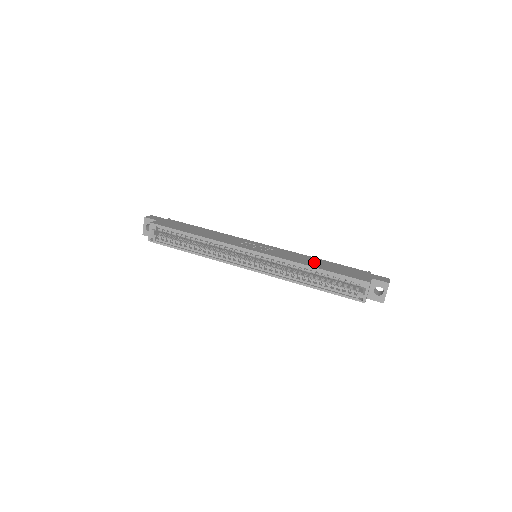
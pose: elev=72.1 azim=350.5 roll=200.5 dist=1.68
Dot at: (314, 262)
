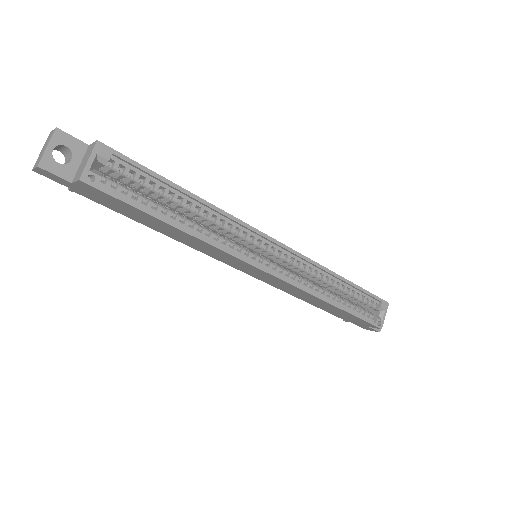
Dot at: occluded
